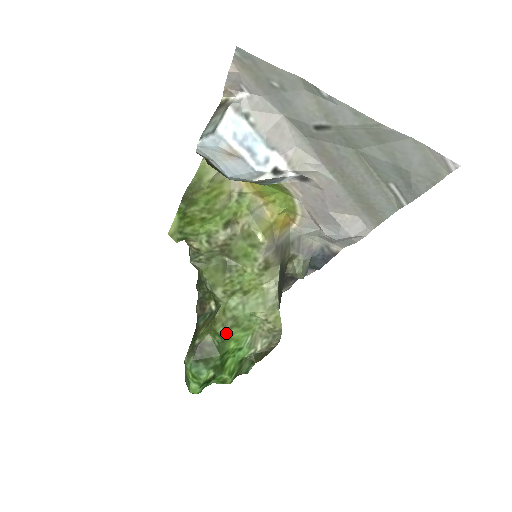
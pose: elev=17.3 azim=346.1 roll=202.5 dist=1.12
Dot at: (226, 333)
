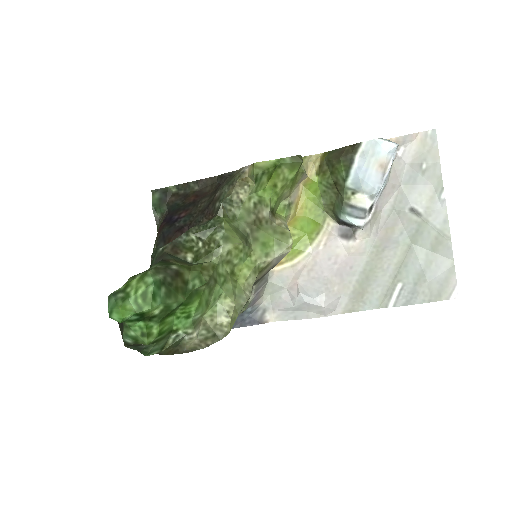
Dot at: (206, 286)
